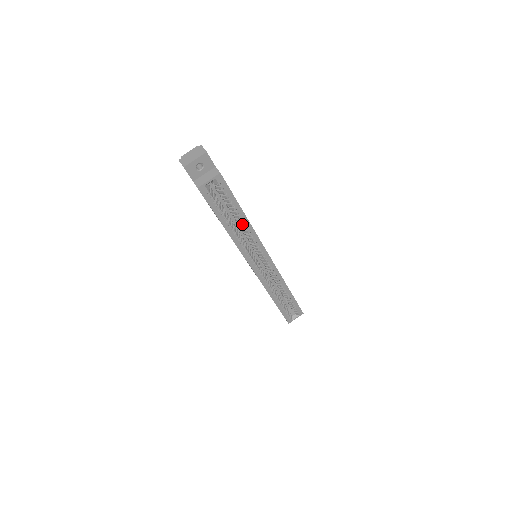
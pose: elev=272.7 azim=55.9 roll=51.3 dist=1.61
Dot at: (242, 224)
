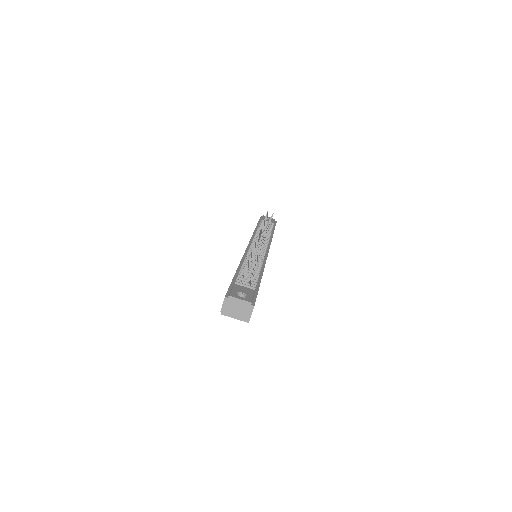
Dot at: occluded
